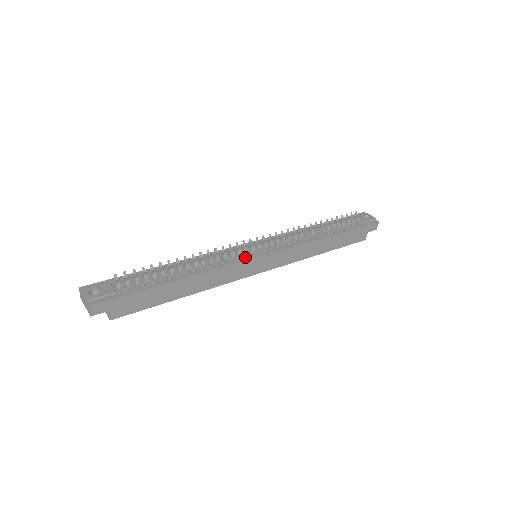
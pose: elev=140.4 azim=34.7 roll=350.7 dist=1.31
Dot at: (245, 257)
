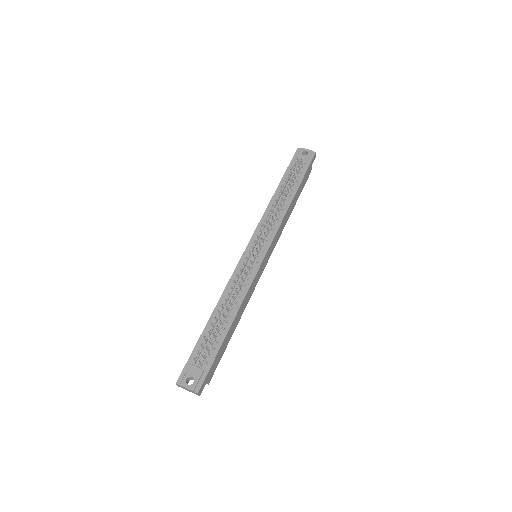
Dot at: (255, 268)
